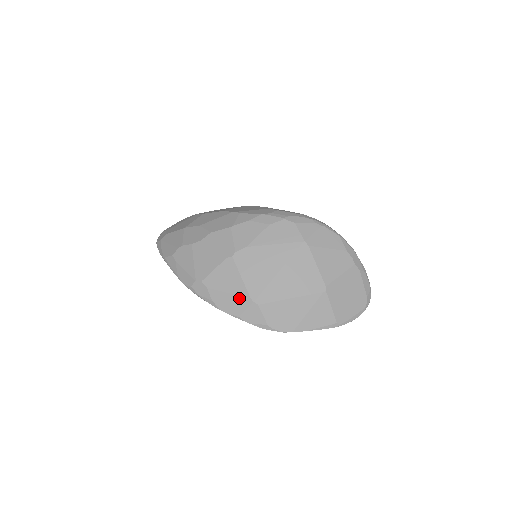
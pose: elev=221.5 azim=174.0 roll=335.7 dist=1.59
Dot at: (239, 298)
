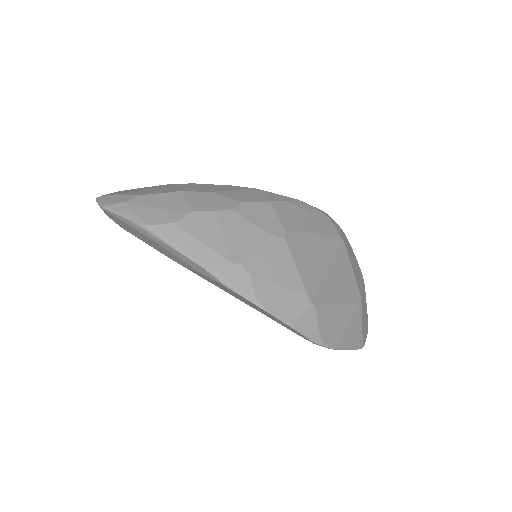
Dot at: (294, 295)
